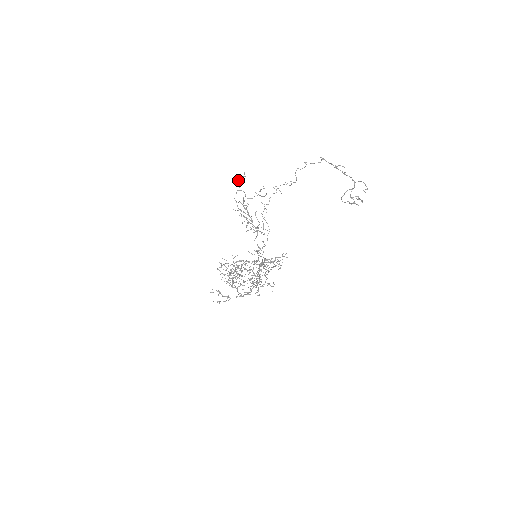
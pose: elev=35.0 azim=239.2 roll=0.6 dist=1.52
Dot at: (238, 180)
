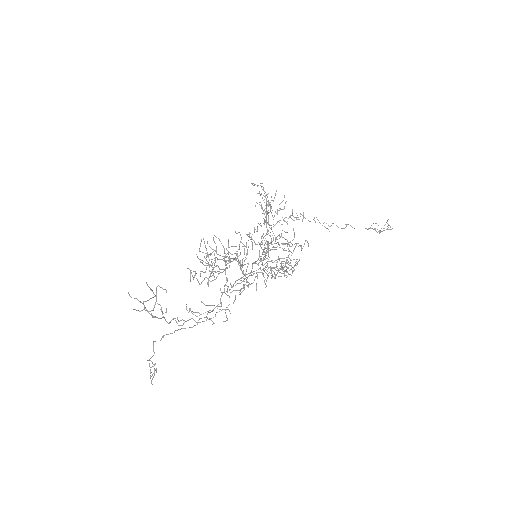
Dot at: occluded
